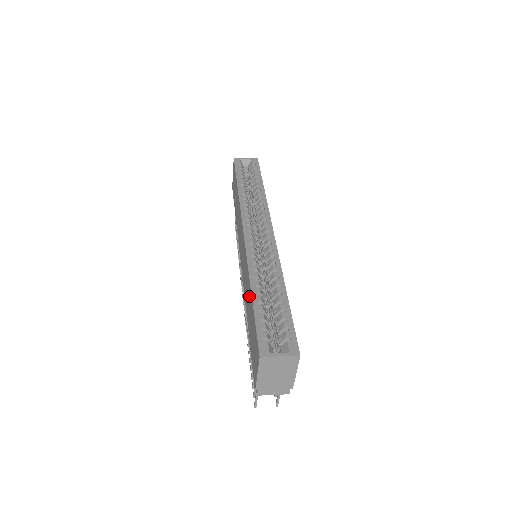
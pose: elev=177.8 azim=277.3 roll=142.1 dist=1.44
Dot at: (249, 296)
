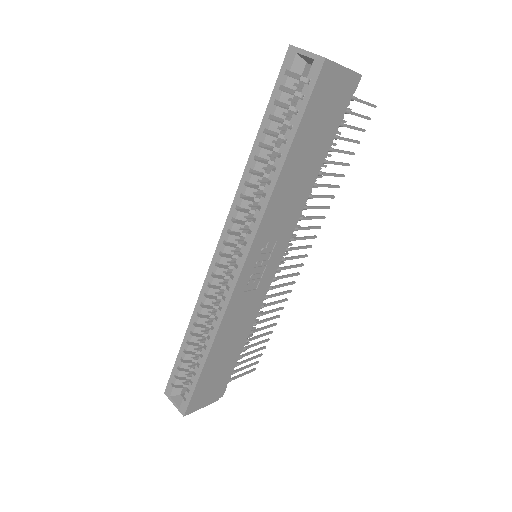
Dot at: occluded
